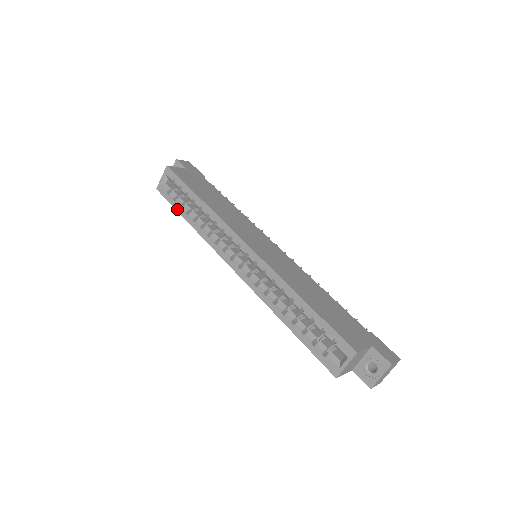
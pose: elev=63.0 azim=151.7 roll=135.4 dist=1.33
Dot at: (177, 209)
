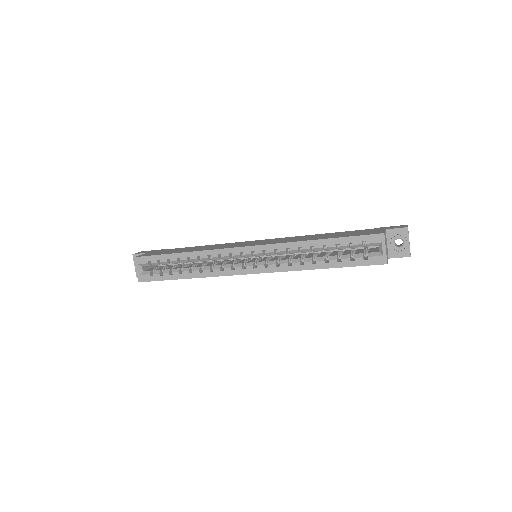
Dot at: (169, 279)
